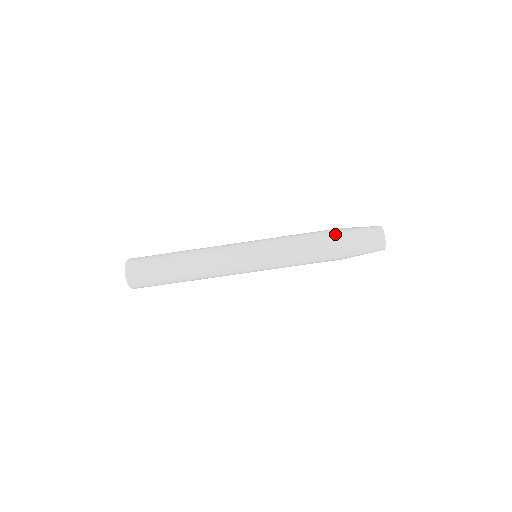
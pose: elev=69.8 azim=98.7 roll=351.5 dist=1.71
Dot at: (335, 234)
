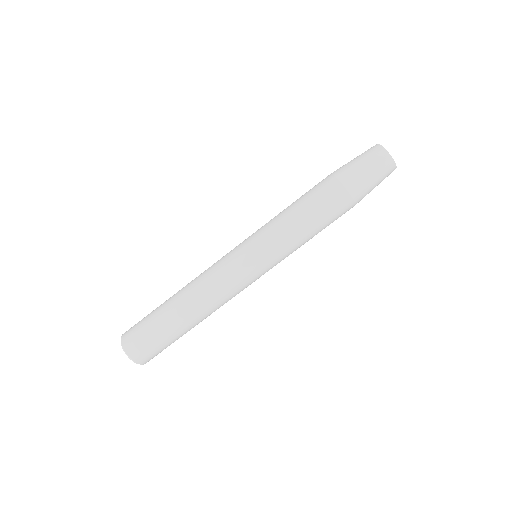
Dot at: (331, 184)
